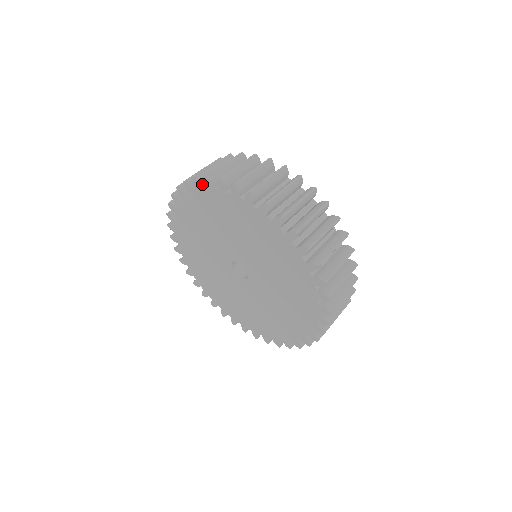
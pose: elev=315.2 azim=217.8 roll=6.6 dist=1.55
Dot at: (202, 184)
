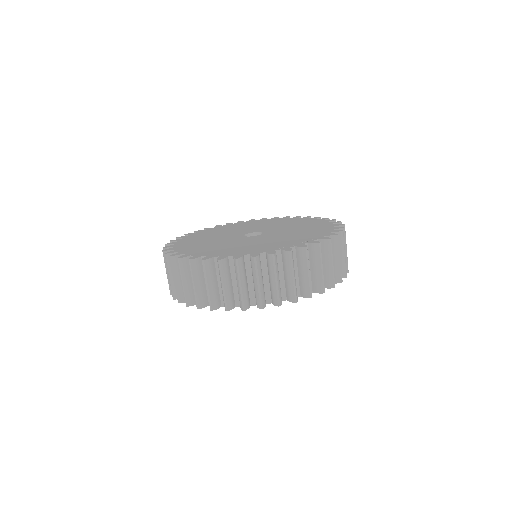
Dot at: (206, 305)
